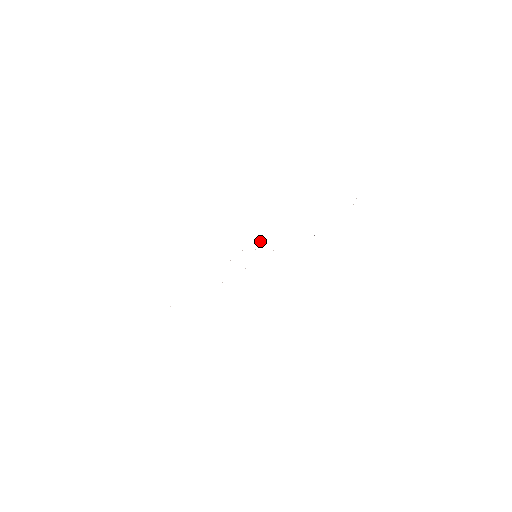
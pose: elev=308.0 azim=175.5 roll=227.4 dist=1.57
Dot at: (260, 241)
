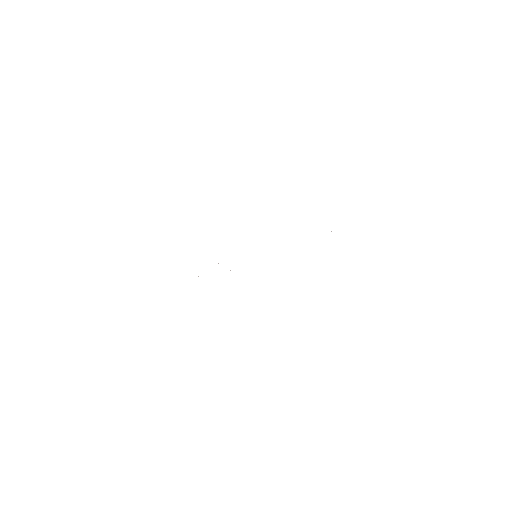
Dot at: occluded
